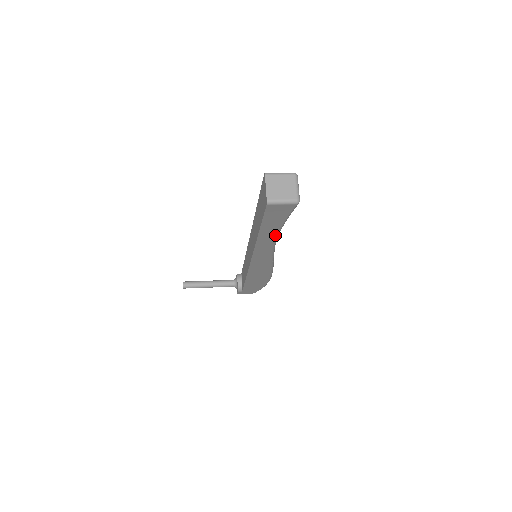
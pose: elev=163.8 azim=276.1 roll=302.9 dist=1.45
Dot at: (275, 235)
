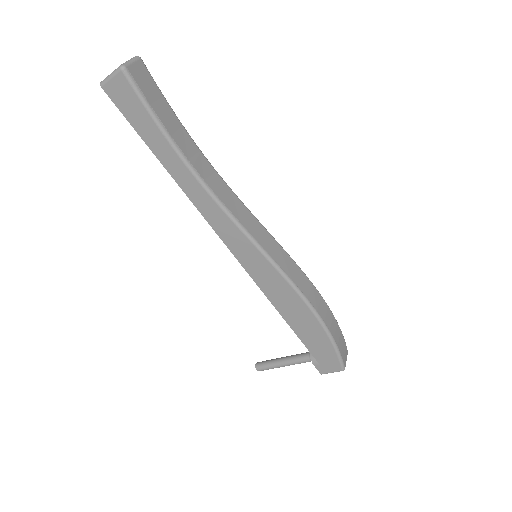
Dot at: (179, 159)
